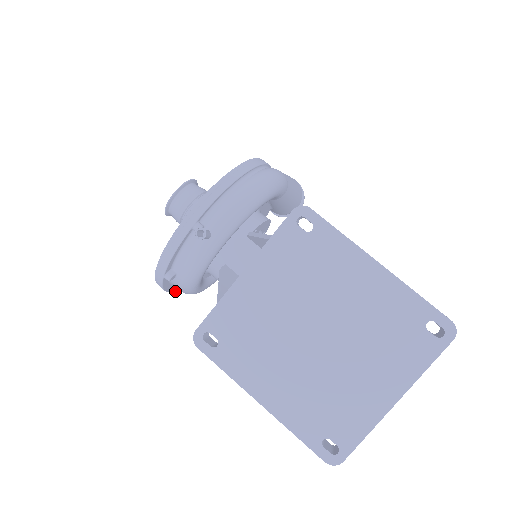
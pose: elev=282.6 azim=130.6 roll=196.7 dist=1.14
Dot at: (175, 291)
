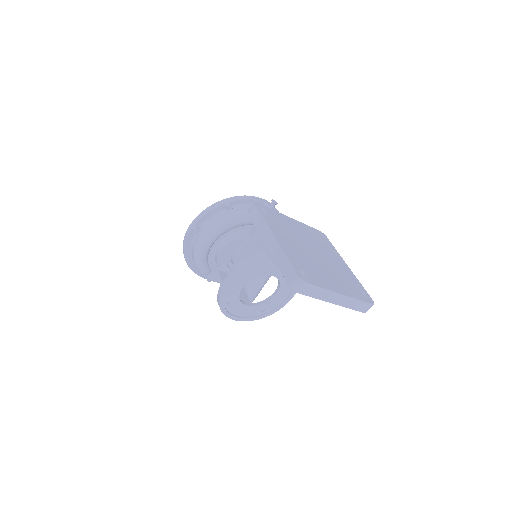
Dot at: (197, 228)
